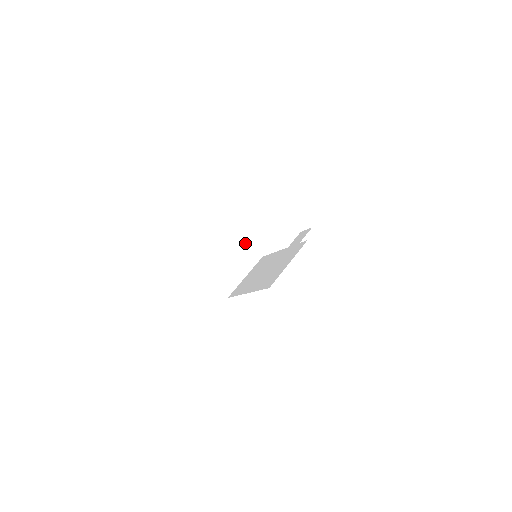
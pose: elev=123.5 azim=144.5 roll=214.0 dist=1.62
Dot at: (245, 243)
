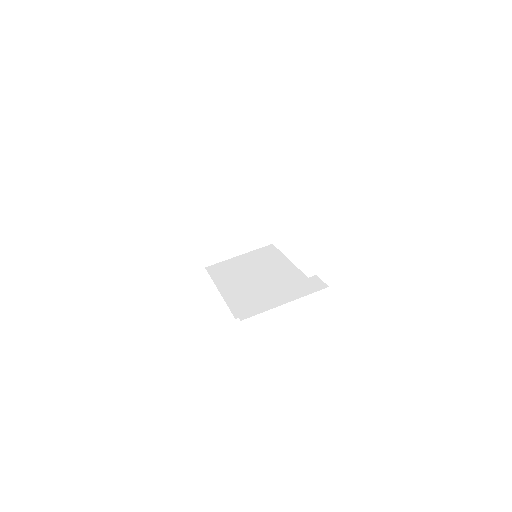
Dot at: (263, 219)
